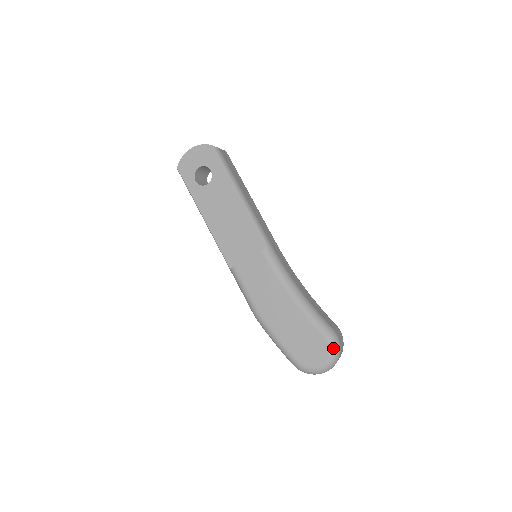
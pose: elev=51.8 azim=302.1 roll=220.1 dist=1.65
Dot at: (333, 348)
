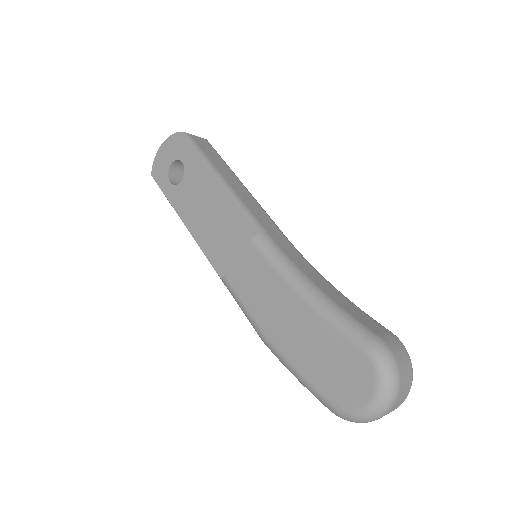
Dot at: (381, 367)
